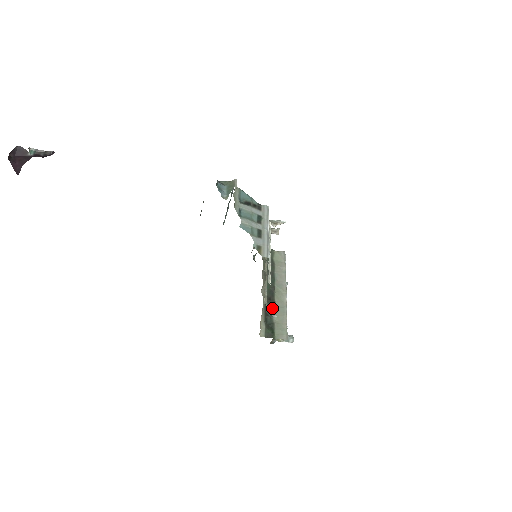
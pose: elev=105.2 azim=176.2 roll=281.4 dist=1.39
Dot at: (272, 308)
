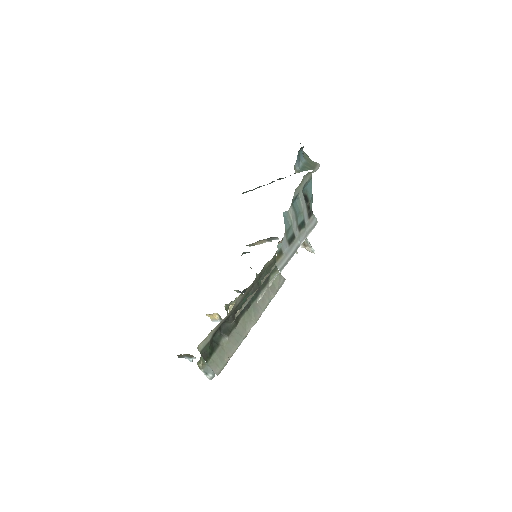
Dot at: (231, 326)
